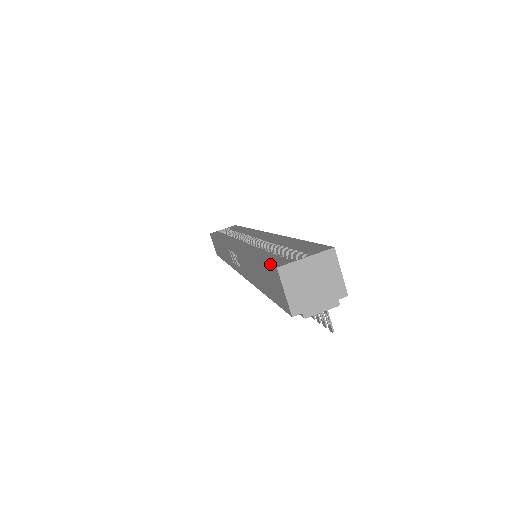
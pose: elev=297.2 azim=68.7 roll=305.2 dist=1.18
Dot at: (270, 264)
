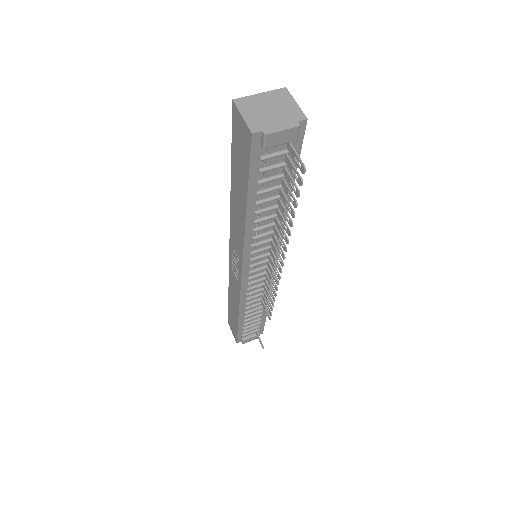
Dot at: (232, 118)
